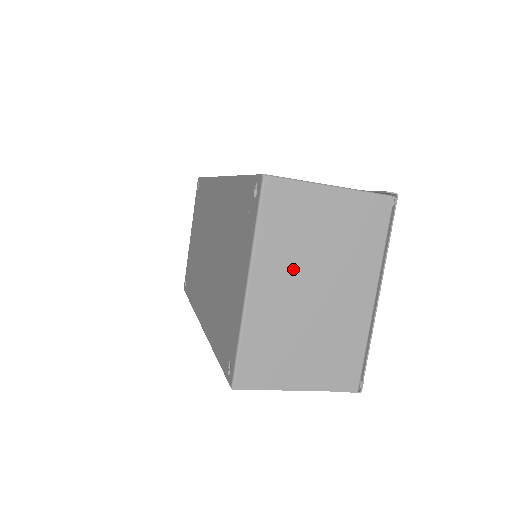
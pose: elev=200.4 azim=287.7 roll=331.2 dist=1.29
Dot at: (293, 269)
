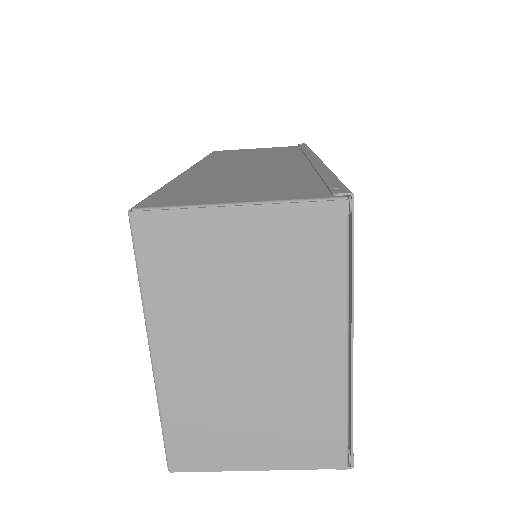
Dot at: (208, 327)
